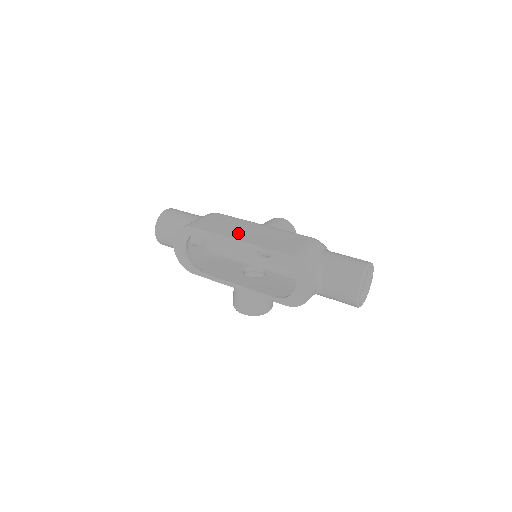
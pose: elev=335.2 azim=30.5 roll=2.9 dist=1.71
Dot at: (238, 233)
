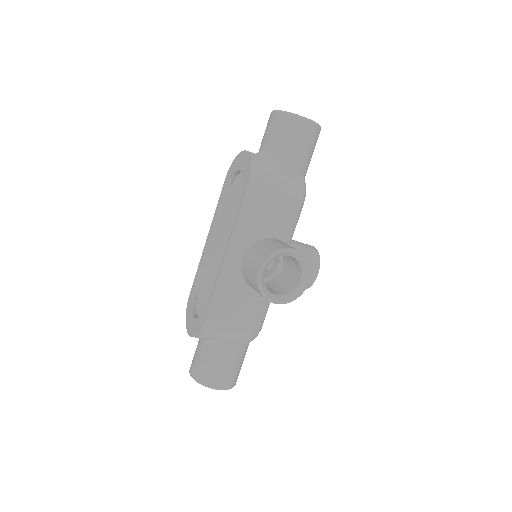
Dot at: occluded
